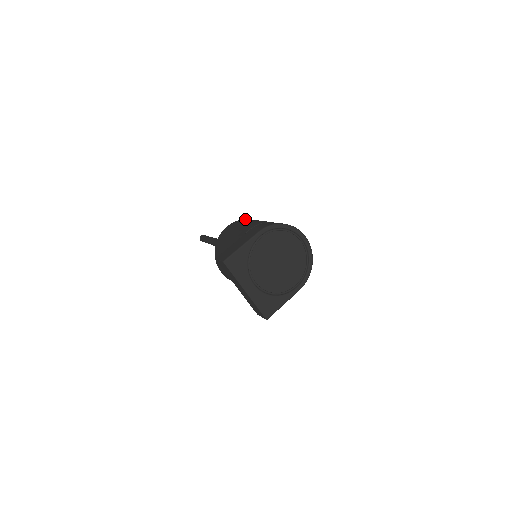
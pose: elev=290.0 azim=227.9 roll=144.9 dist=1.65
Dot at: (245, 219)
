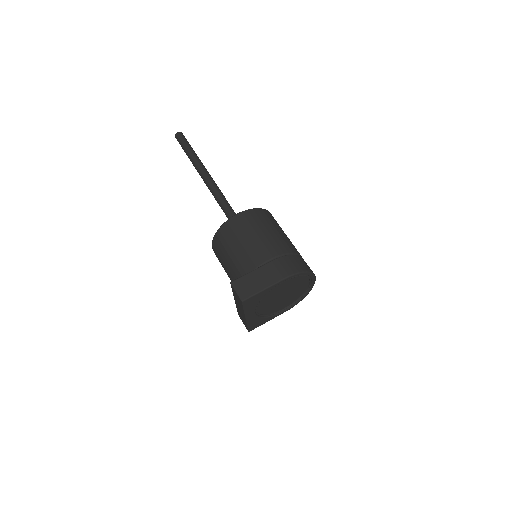
Dot at: (259, 211)
